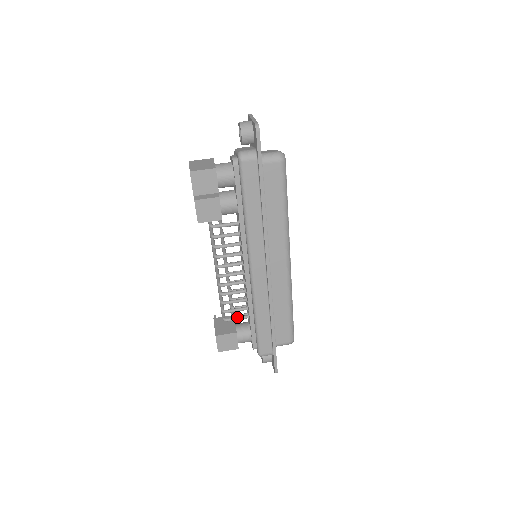
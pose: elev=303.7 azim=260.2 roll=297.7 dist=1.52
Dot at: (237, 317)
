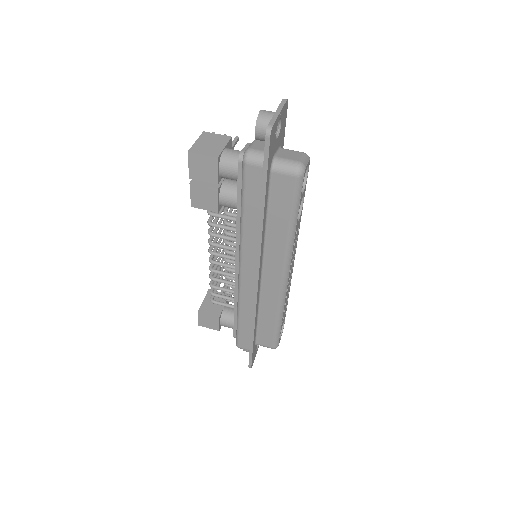
Dot at: (224, 303)
